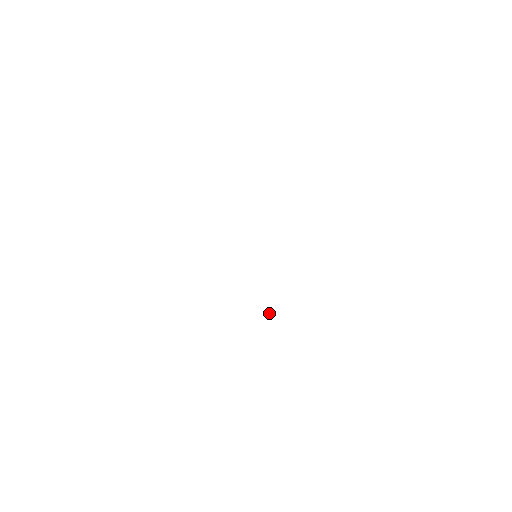
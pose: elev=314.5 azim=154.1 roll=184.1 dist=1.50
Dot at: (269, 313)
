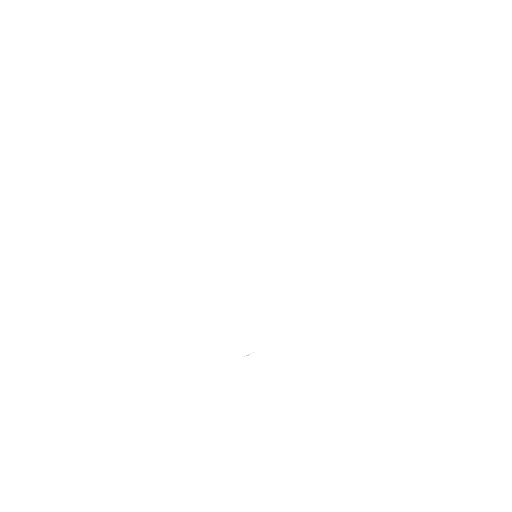
Dot at: occluded
